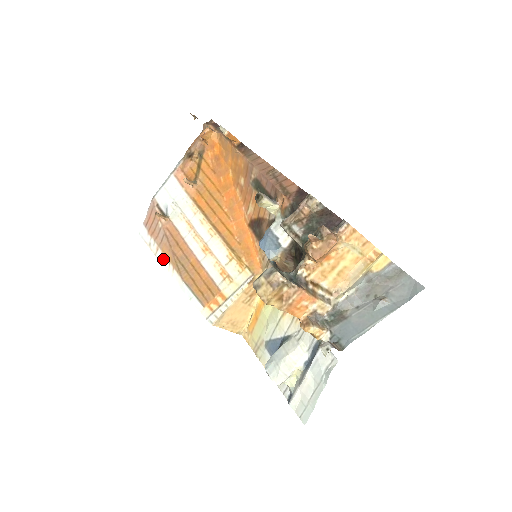
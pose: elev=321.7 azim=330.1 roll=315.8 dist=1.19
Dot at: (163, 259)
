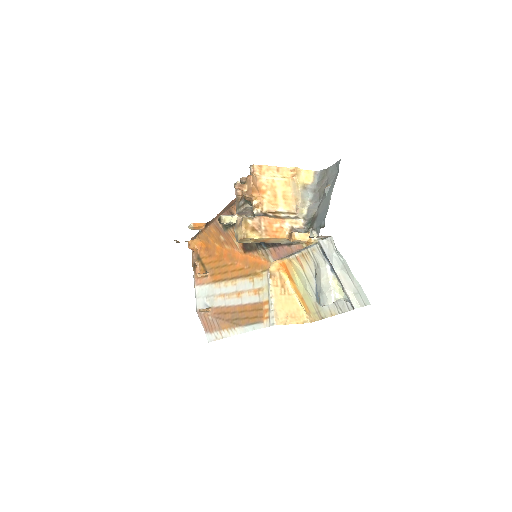
Dot at: (227, 333)
